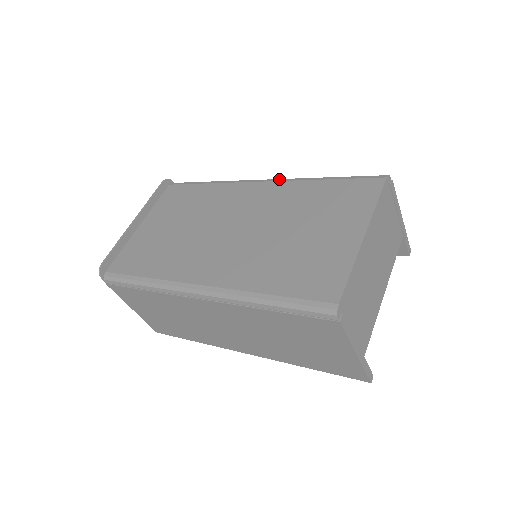
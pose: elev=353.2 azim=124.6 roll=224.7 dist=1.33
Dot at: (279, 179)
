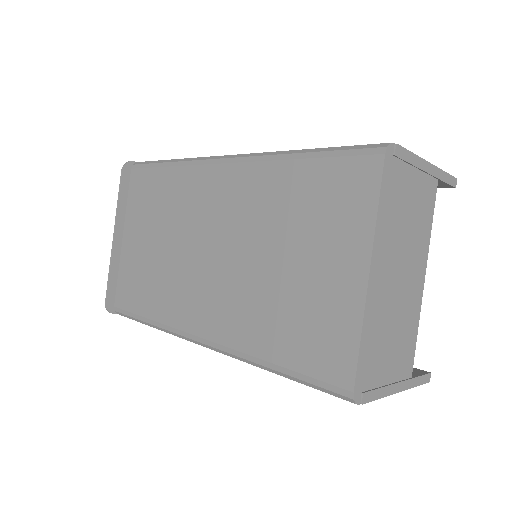
Dot at: (244, 158)
